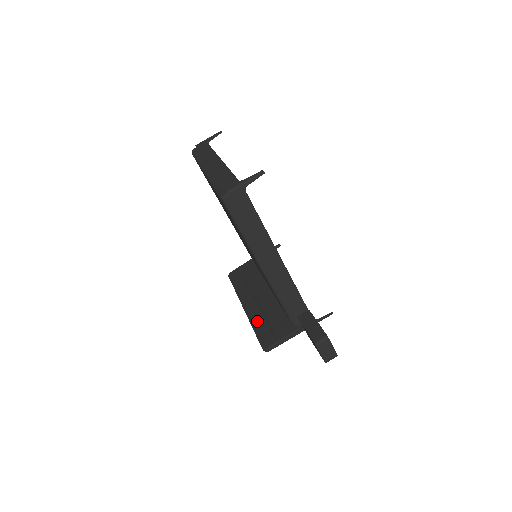
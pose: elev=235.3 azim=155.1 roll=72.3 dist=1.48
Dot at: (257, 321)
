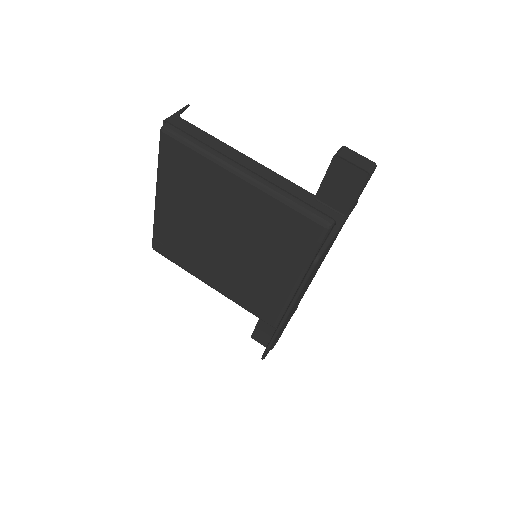
Dot at: occluded
